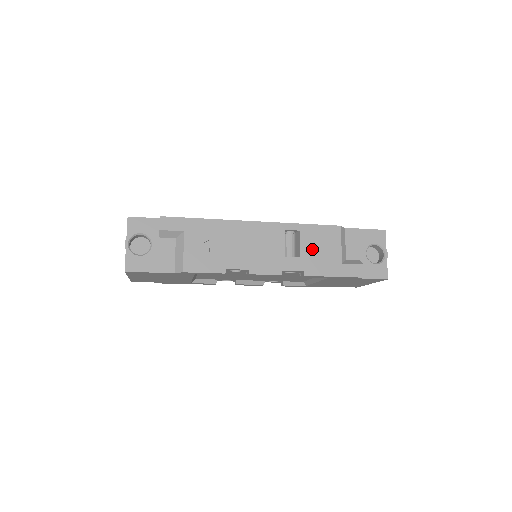
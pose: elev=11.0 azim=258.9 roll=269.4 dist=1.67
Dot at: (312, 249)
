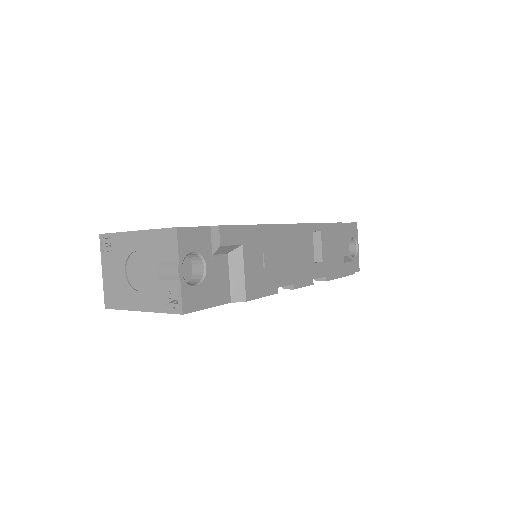
Dot at: (329, 251)
